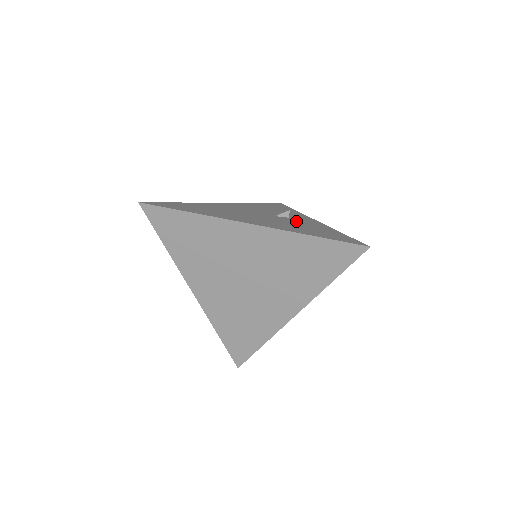
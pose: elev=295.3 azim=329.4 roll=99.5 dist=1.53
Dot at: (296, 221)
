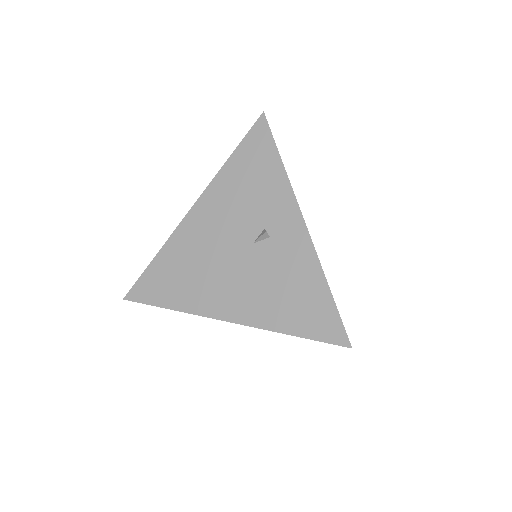
Dot at: (277, 257)
